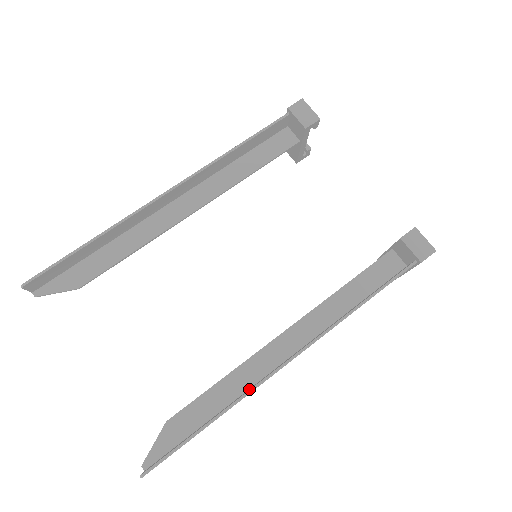
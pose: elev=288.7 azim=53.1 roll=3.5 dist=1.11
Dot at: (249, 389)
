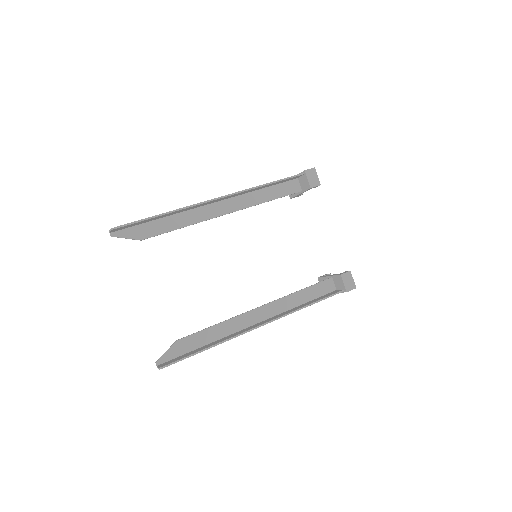
Dot at: (232, 335)
